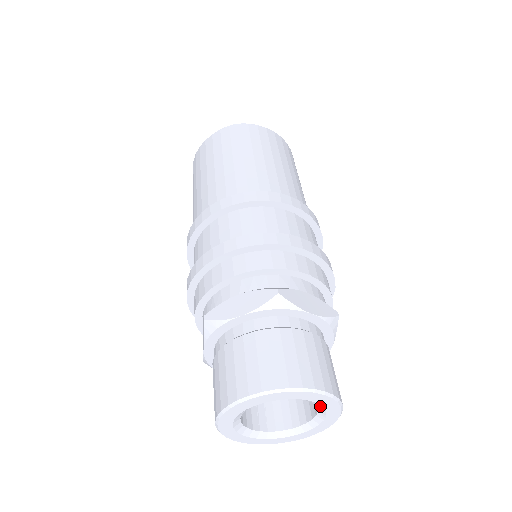
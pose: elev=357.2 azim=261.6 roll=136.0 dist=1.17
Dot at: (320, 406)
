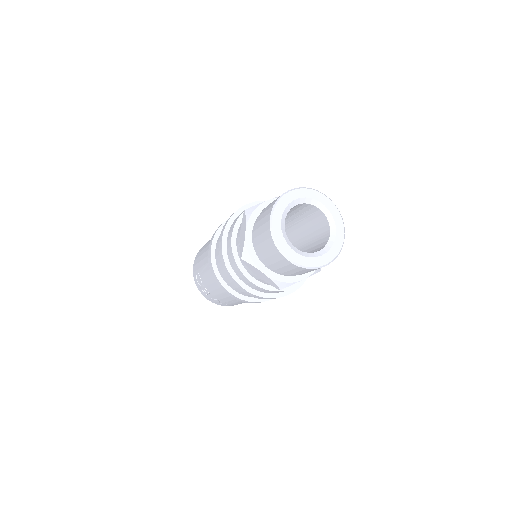
Dot at: (330, 217)
